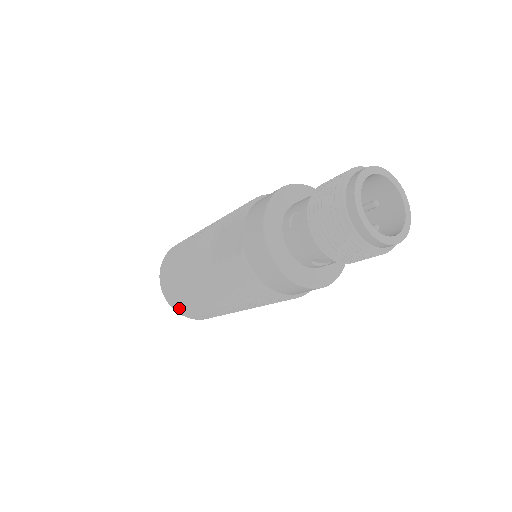
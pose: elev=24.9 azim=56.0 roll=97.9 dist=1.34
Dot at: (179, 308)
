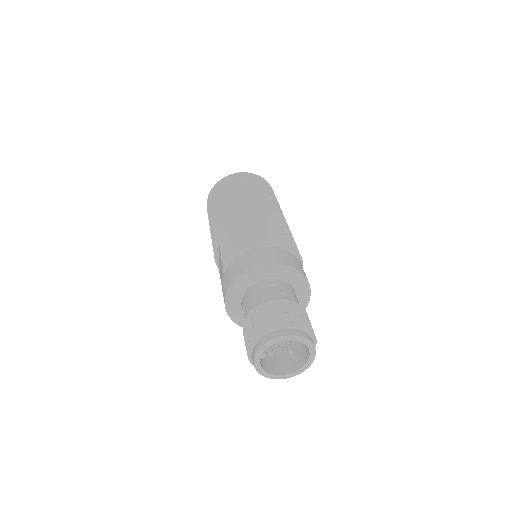
Dot at: occluded
